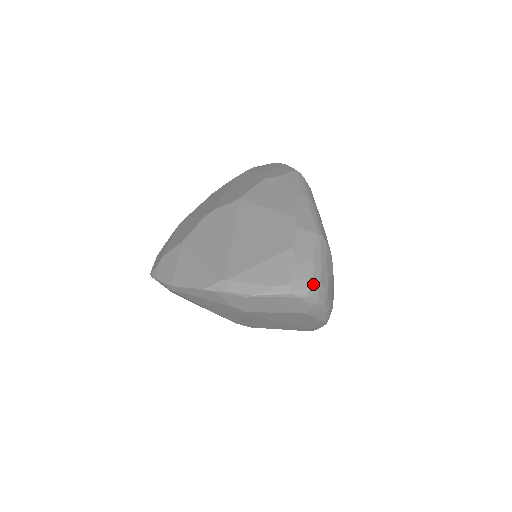
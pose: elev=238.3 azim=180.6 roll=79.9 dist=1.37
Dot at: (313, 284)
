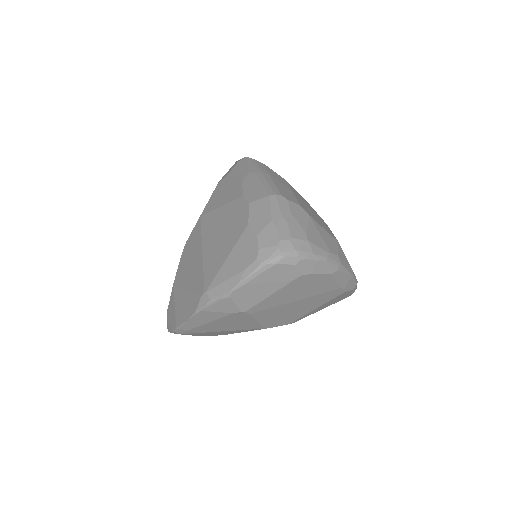
Dot at: (282, 243)
